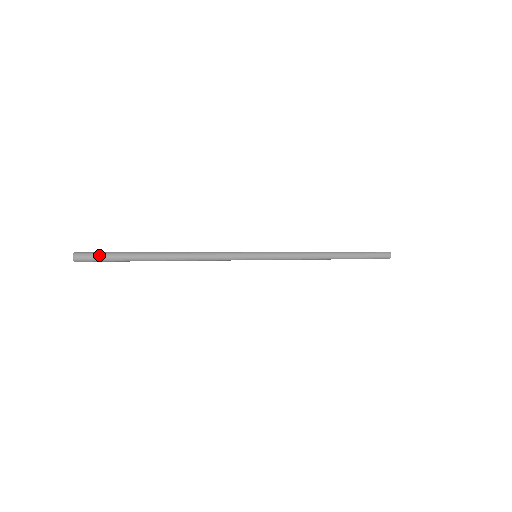
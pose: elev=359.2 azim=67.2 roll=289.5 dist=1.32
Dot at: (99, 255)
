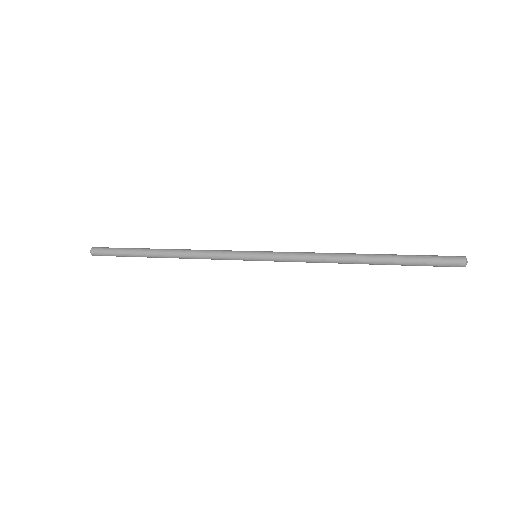
Dot at: (108, 249)
